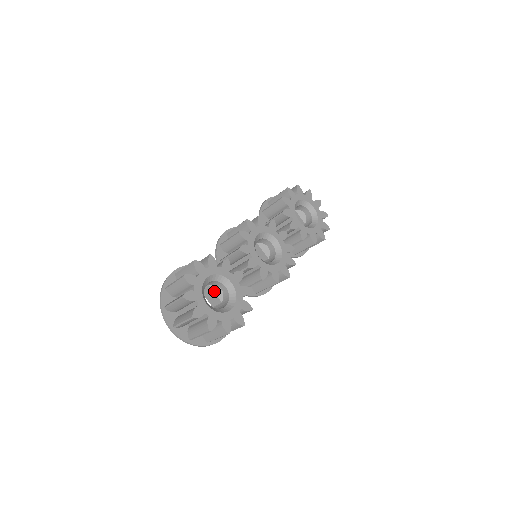
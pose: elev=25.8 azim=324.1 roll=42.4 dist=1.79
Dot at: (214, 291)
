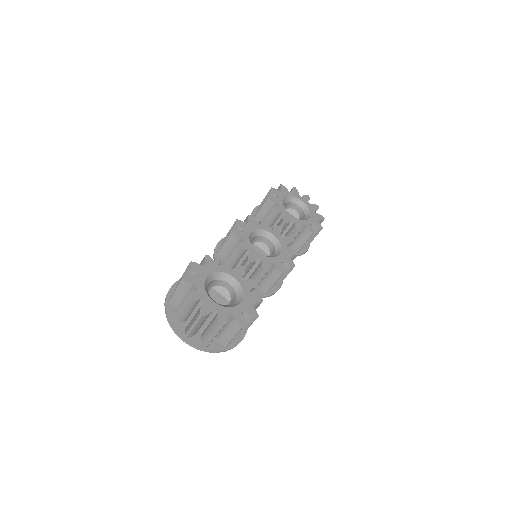
Dot at: (219, 292)
